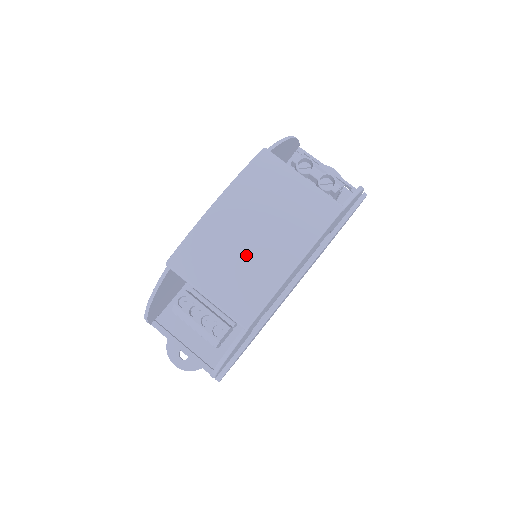
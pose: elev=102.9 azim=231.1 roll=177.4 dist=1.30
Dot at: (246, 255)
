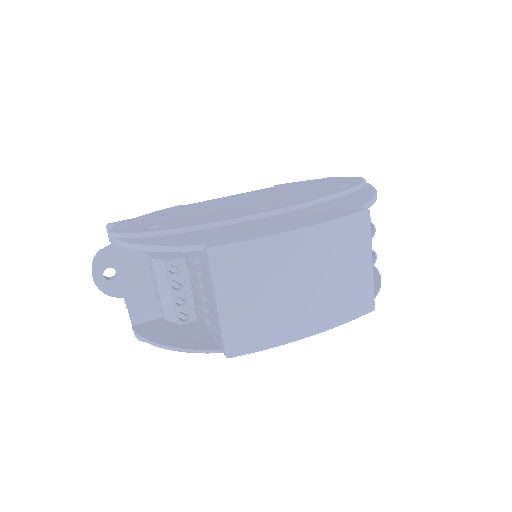
Dot at: (282, 299)
